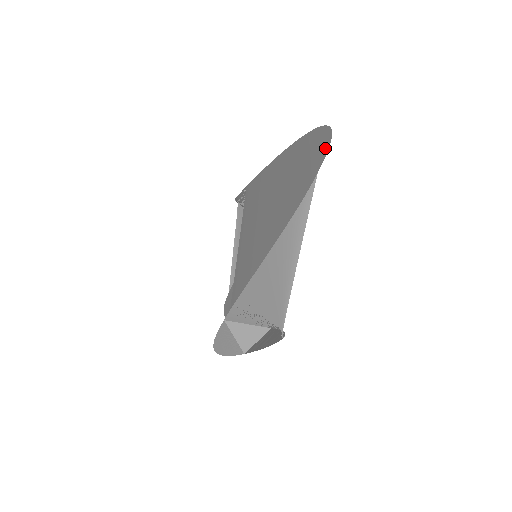
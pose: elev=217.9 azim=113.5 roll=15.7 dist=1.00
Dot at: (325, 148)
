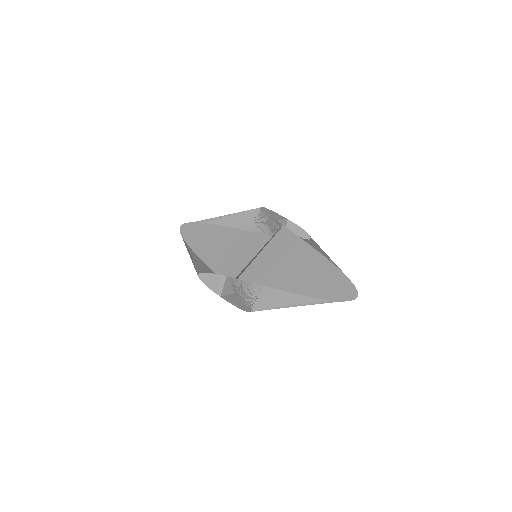
Dot at: (351, 298)
